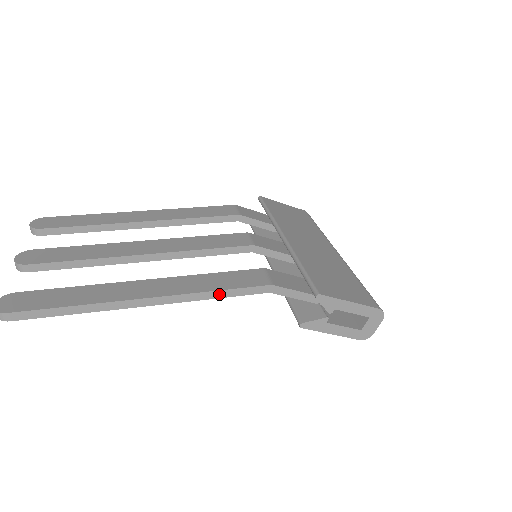
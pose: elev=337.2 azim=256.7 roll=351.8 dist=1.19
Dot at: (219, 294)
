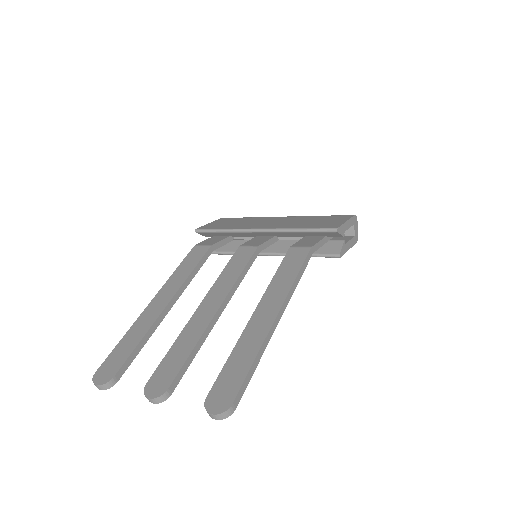
Dot at: (299, 277)
